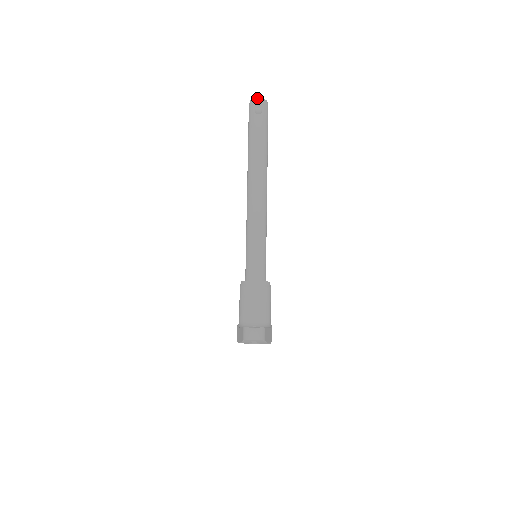
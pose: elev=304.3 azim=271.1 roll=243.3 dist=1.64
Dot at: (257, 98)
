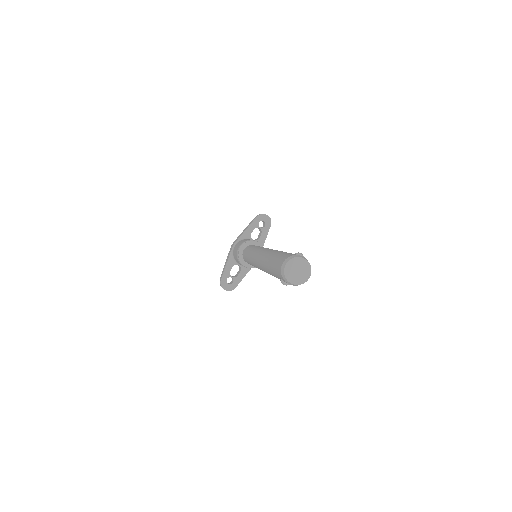
Dot at: (289, 282)
